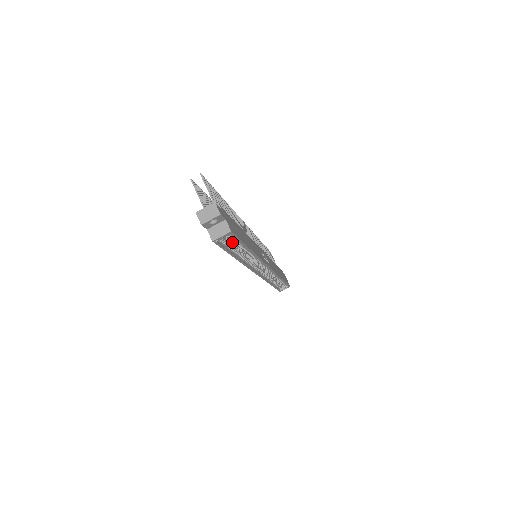
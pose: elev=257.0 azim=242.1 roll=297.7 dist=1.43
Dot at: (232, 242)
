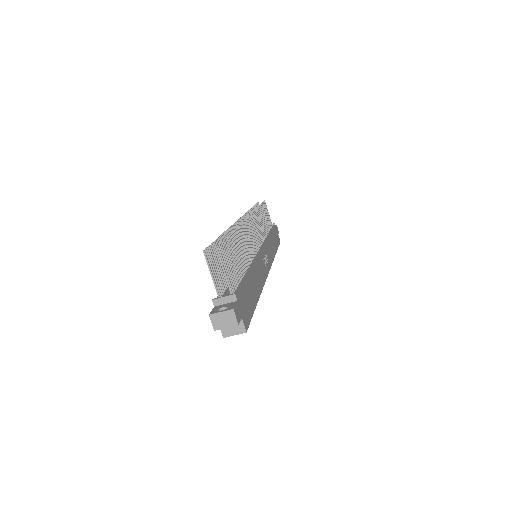
Dot at: occluded
